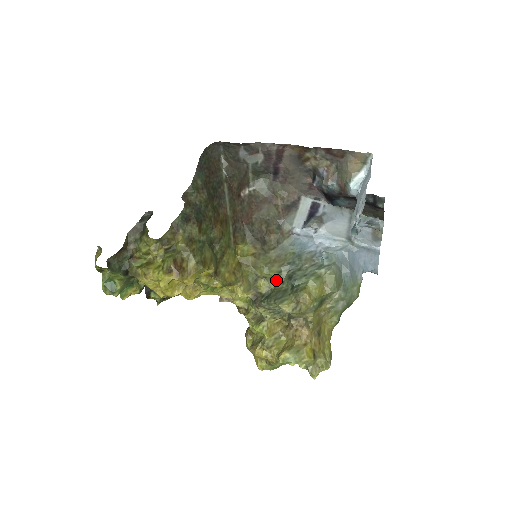
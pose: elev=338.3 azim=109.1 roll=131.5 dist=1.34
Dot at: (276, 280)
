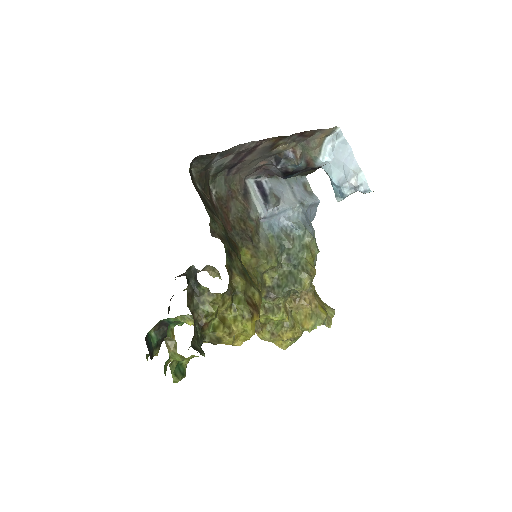
Dot at: (276, 268)
